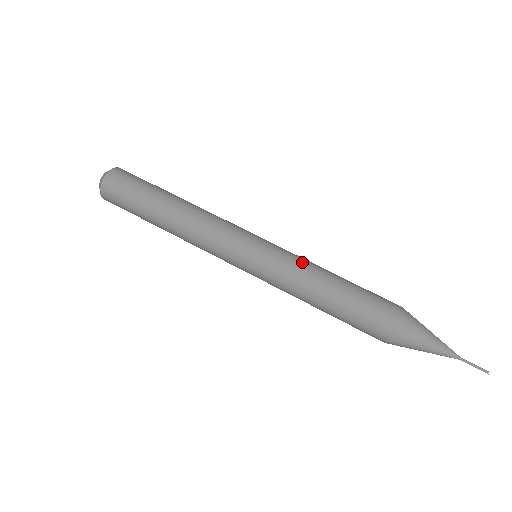
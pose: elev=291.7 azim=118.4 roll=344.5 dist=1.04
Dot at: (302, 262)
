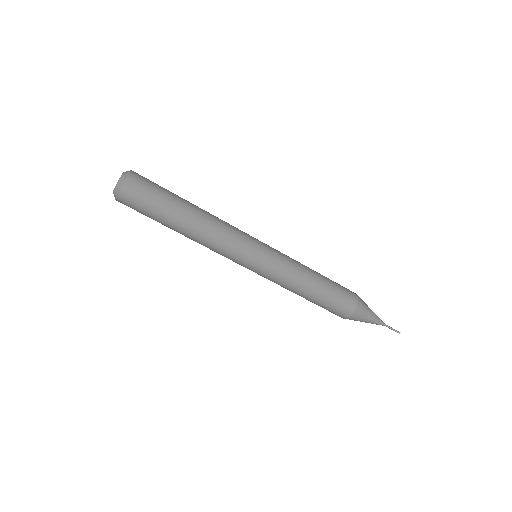
Dot at: (294, 266)
